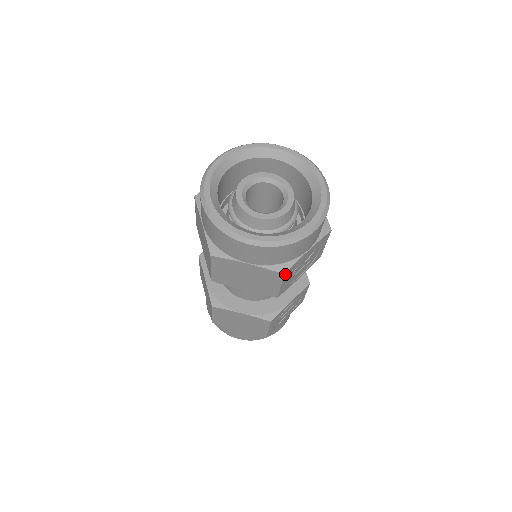
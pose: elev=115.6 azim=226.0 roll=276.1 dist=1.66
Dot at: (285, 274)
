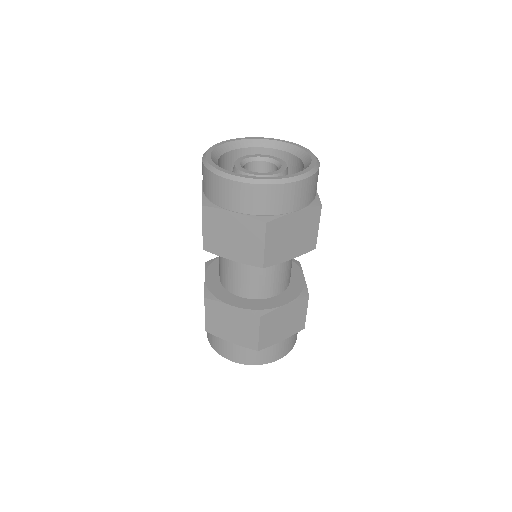
Dot at: (320, 208)
